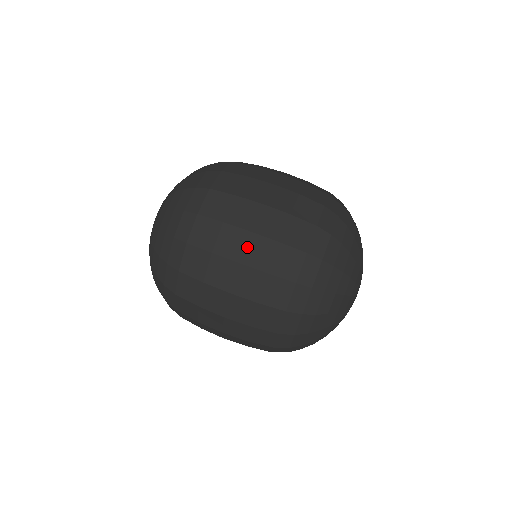
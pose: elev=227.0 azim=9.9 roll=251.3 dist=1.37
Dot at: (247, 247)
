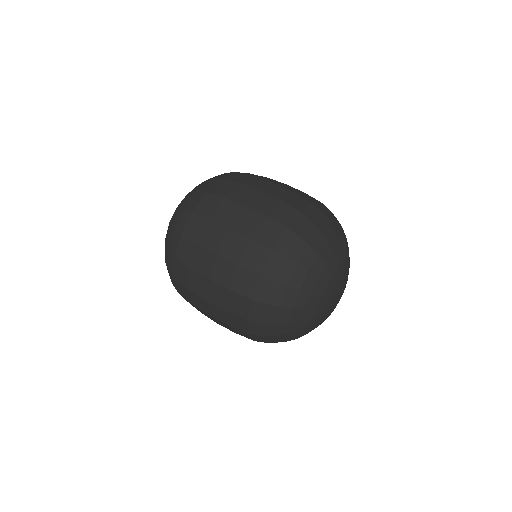
Dot at: (224, 241)
